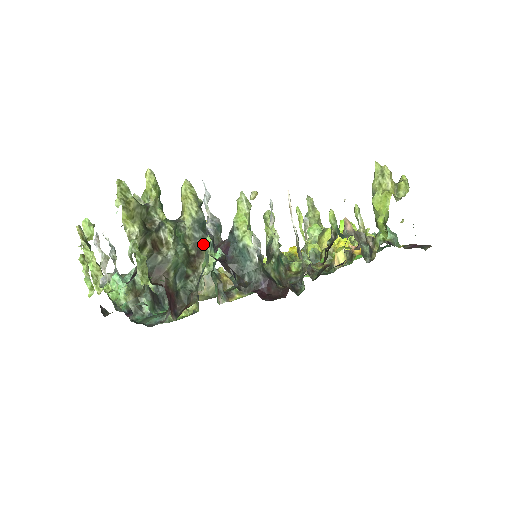
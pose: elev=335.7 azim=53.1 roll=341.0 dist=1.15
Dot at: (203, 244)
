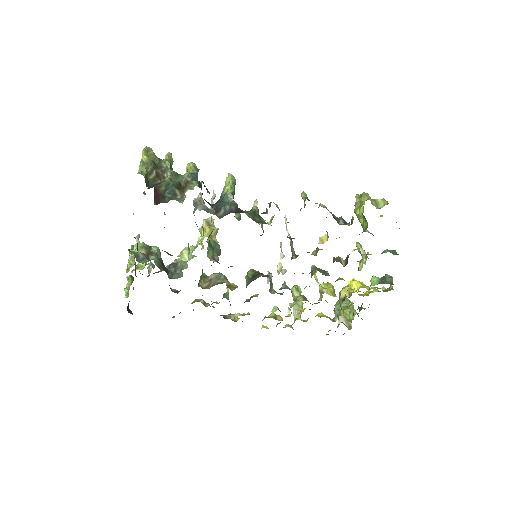
Dot at: (191, 180)
